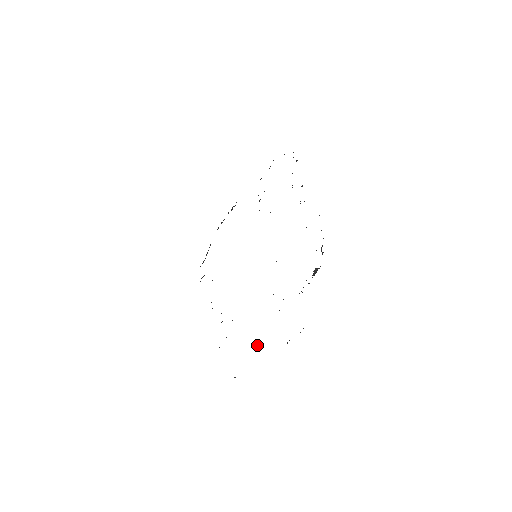
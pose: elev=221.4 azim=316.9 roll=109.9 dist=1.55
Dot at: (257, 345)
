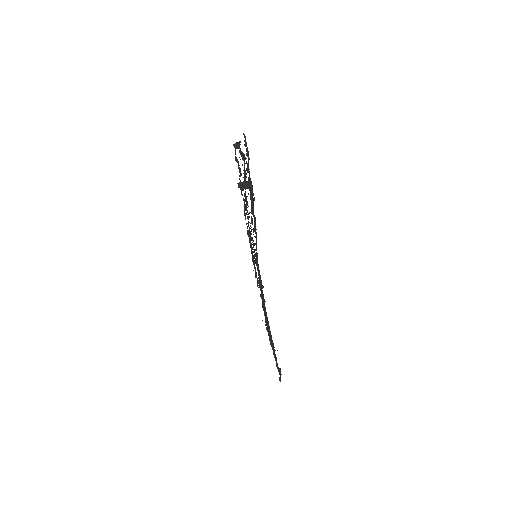
Dot at: occluded
